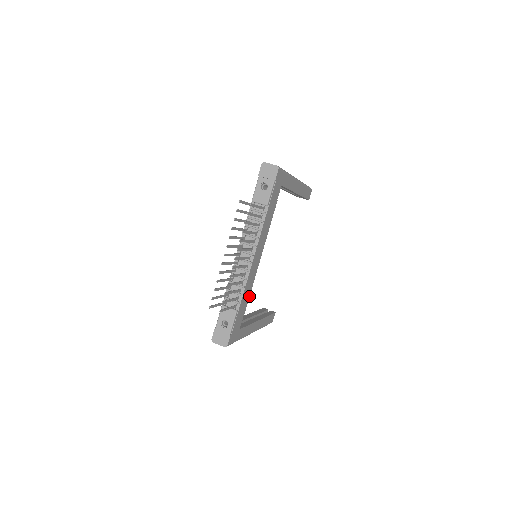
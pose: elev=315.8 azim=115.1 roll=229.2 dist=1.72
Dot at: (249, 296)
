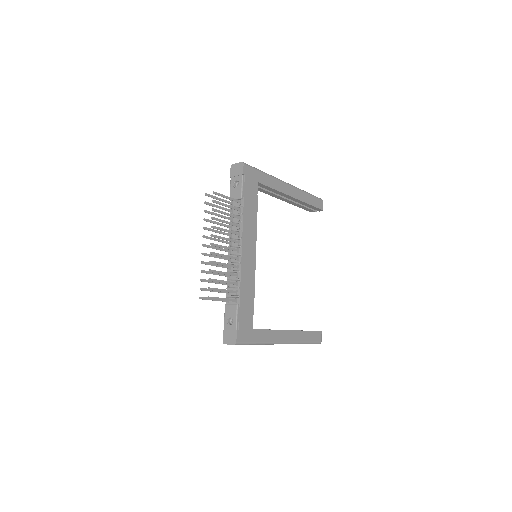
Dot at: (254, 293)
